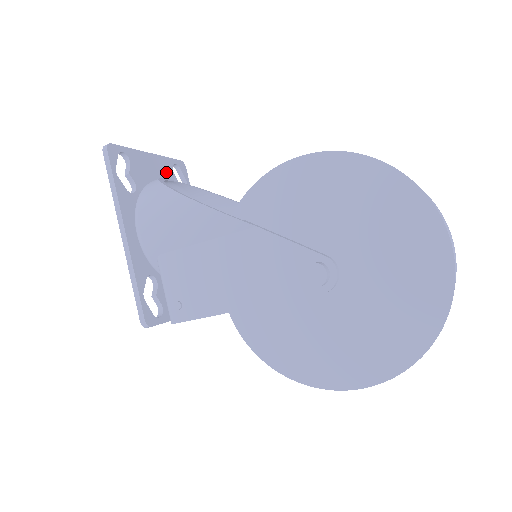
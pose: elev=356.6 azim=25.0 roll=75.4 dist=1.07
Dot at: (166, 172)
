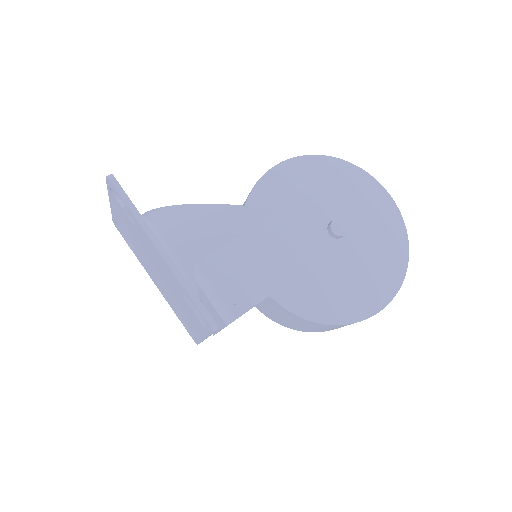
Dot at: occluded
